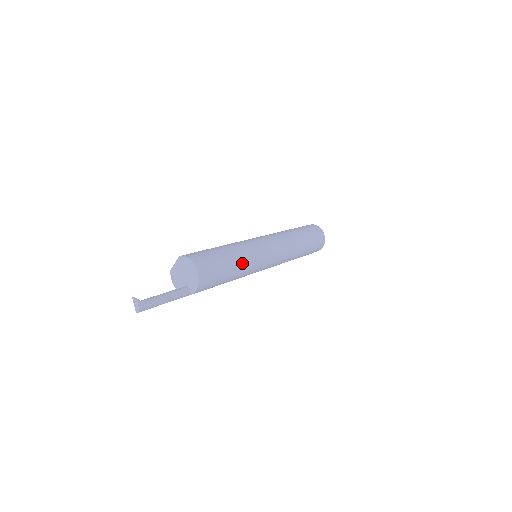
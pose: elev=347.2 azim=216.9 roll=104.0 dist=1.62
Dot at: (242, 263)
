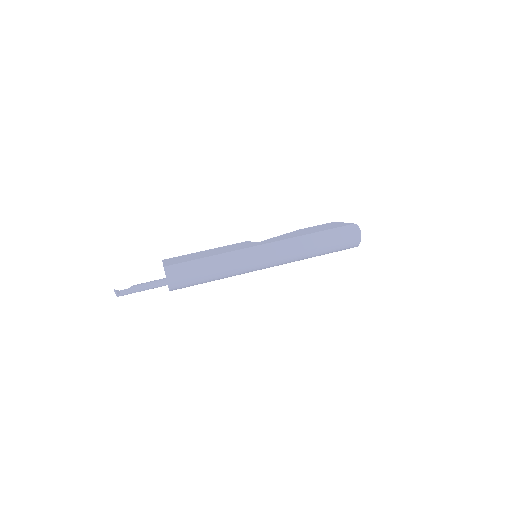
Dot at: (222, 277)
